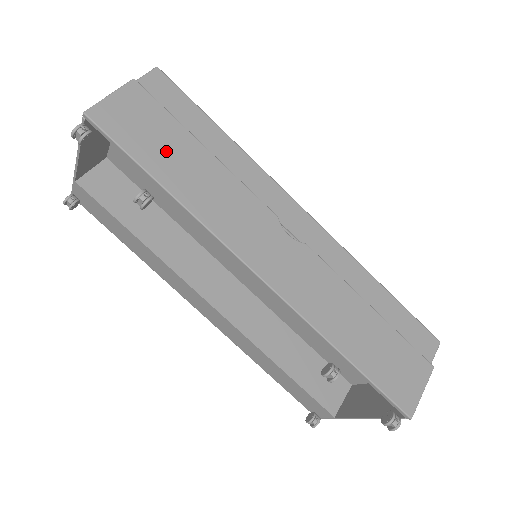
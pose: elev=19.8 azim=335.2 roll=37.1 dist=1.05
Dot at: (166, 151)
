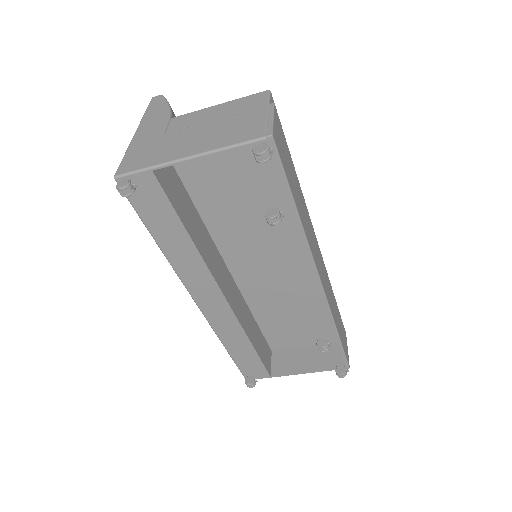
Dot at: (292, 177)
